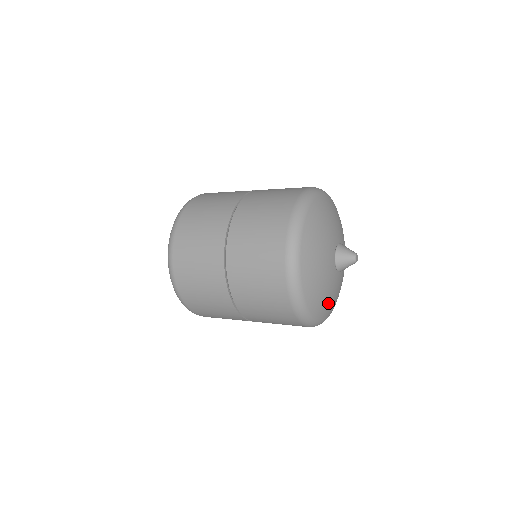
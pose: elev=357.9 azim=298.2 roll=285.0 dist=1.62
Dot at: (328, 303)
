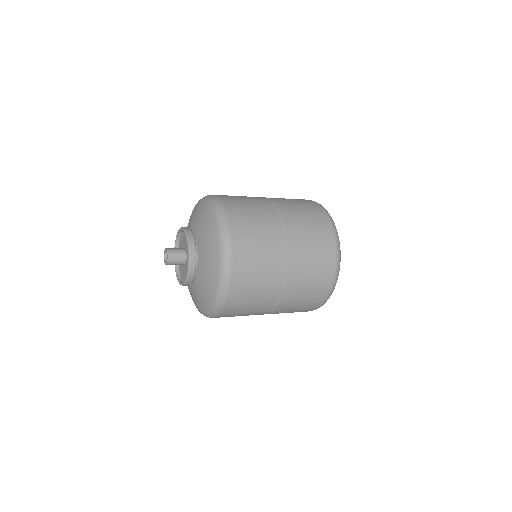
Dot at: occluded
